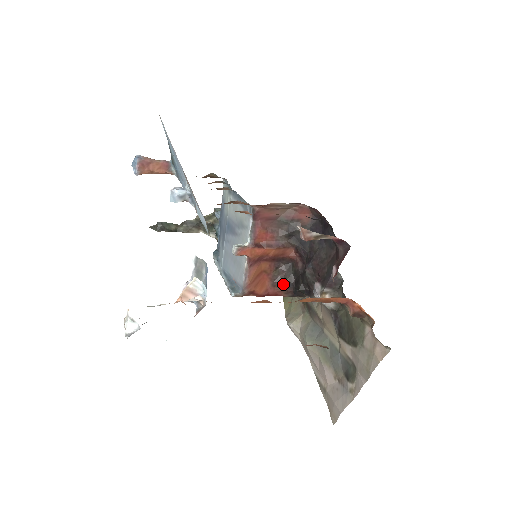
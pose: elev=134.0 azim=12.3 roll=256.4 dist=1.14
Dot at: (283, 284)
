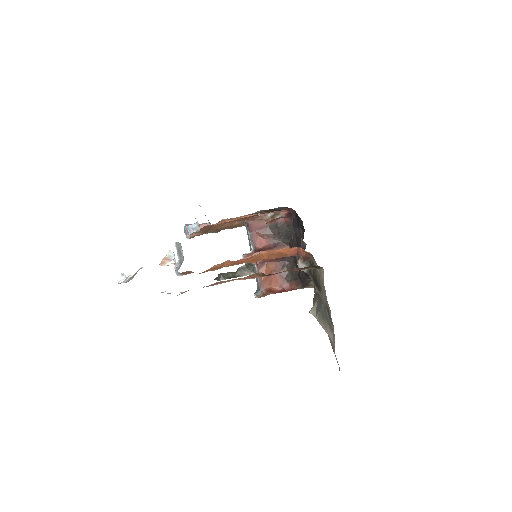
Dot at: (292, 278)
